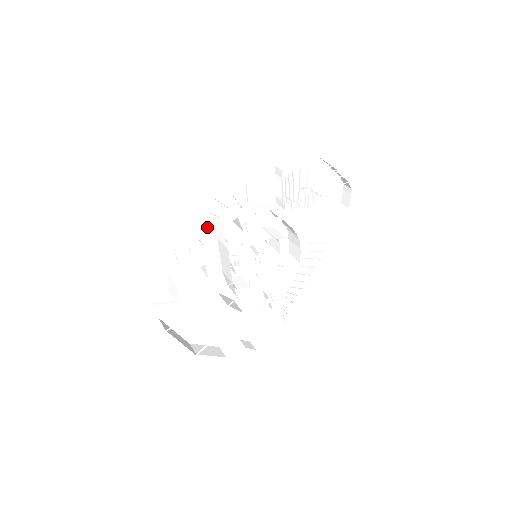
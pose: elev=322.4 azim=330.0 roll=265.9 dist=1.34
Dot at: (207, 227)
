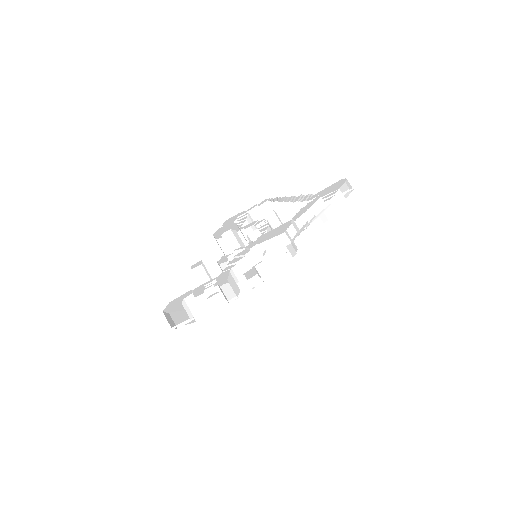
Dot at: (223, 272)
